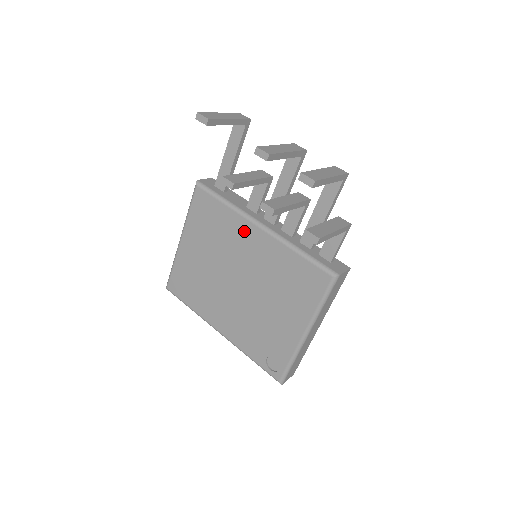
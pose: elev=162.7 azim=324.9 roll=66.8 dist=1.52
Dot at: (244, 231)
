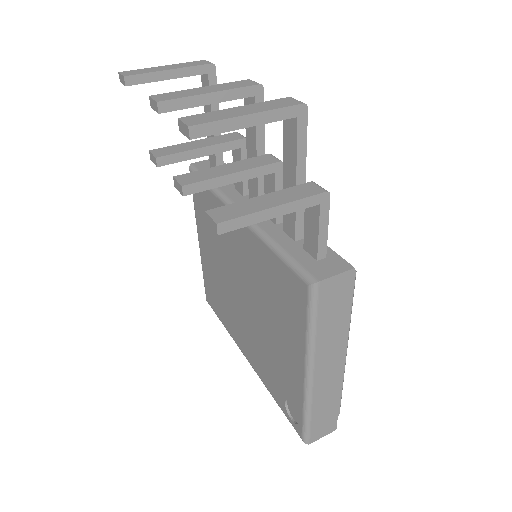
Dot at: occluded
